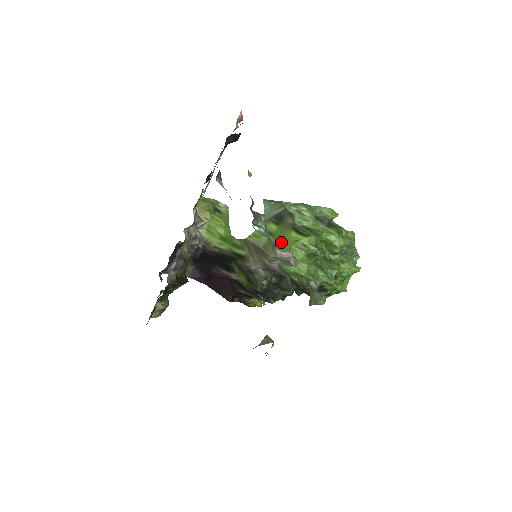
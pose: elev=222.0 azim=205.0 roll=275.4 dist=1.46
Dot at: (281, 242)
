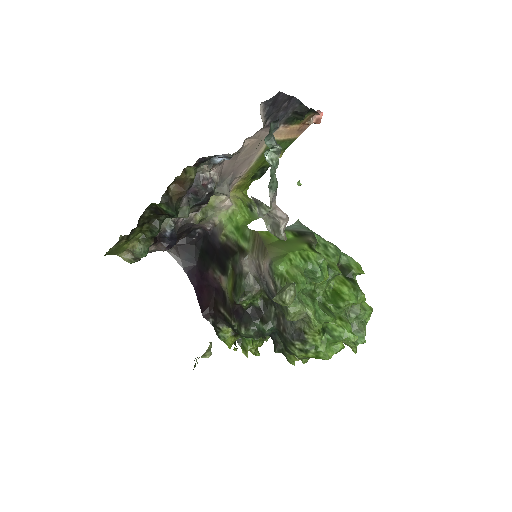
Dot at: (288, 245)
